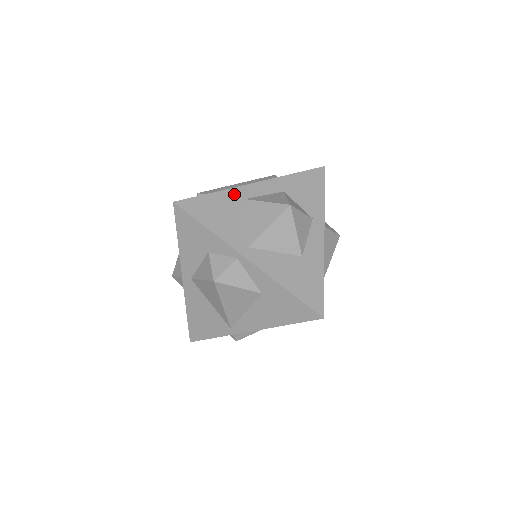
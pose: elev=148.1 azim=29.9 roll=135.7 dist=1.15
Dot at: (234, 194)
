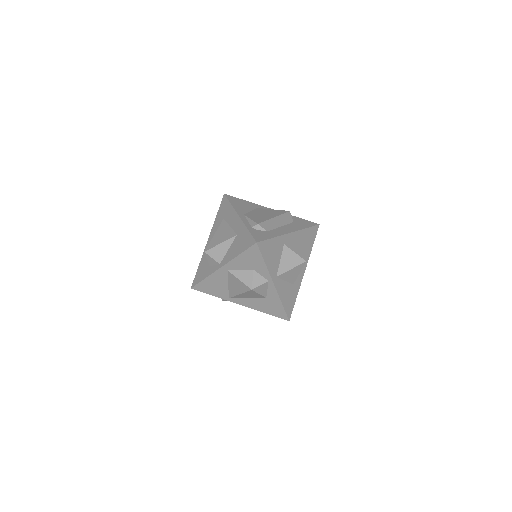
Dot at: (281, 240)
